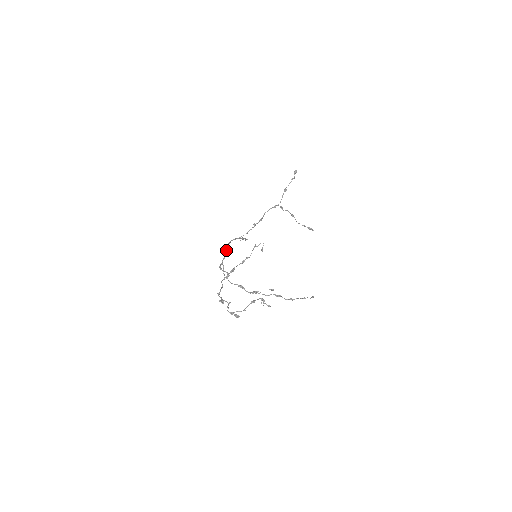
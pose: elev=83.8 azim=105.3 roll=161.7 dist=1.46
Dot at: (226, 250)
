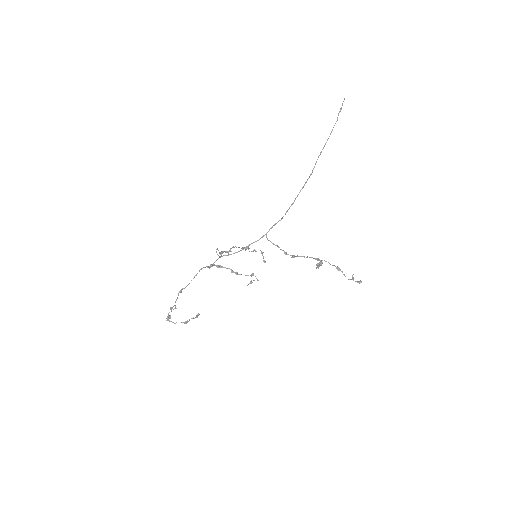
Dot at: occluded
